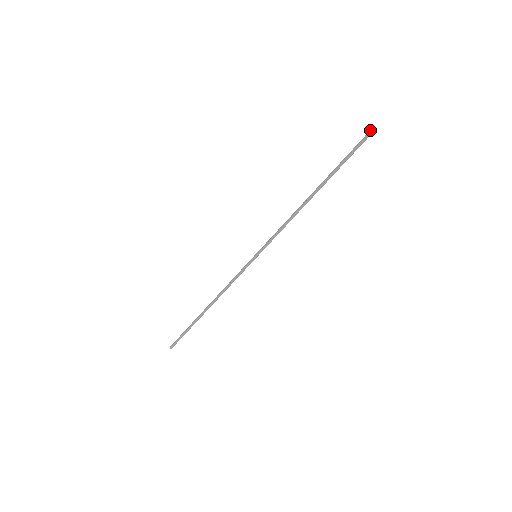
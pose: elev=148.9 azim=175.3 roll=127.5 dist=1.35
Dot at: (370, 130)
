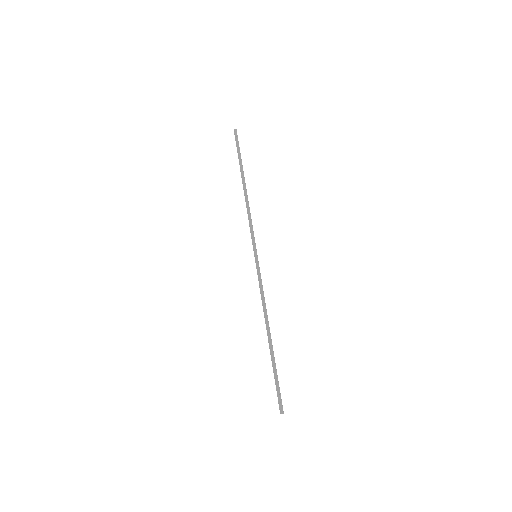
Dot at: (236, 134)
